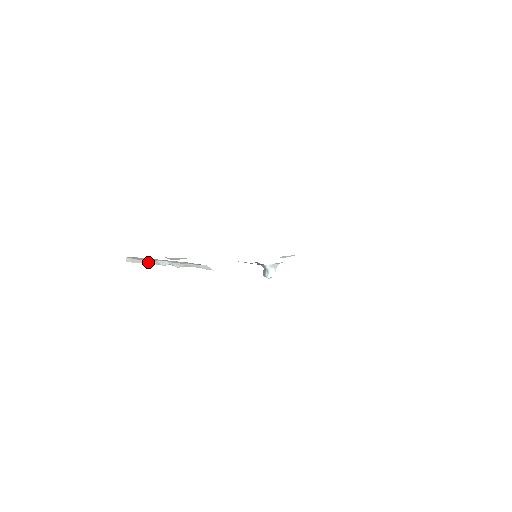
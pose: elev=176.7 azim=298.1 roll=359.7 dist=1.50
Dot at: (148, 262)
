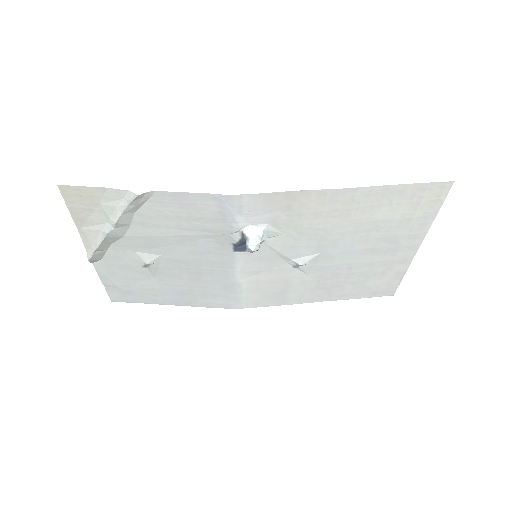
Dot at: (98, 240)
